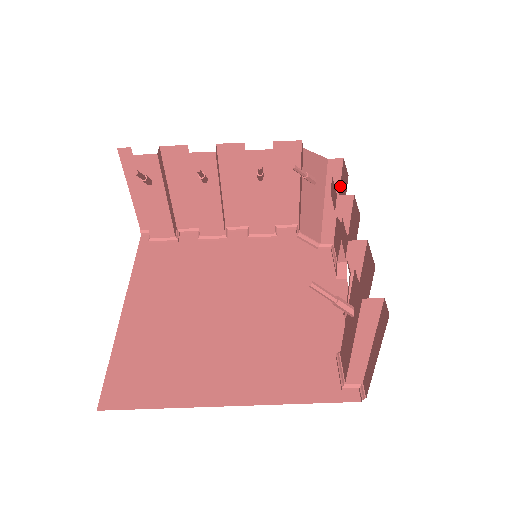
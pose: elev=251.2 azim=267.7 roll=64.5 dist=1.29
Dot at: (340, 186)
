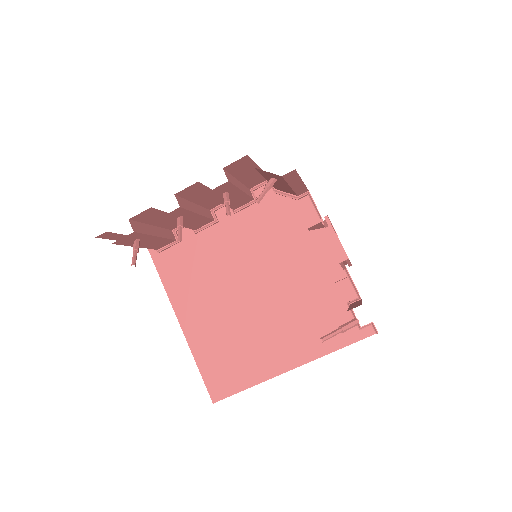
Dot at: (300, 177)
